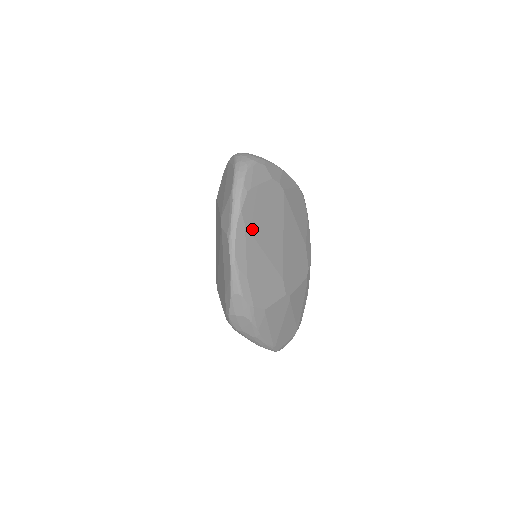
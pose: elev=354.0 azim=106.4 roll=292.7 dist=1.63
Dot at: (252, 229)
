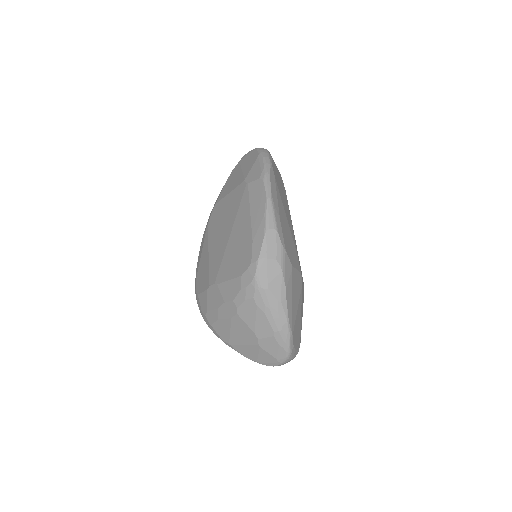
Dot at: (278, 186)
